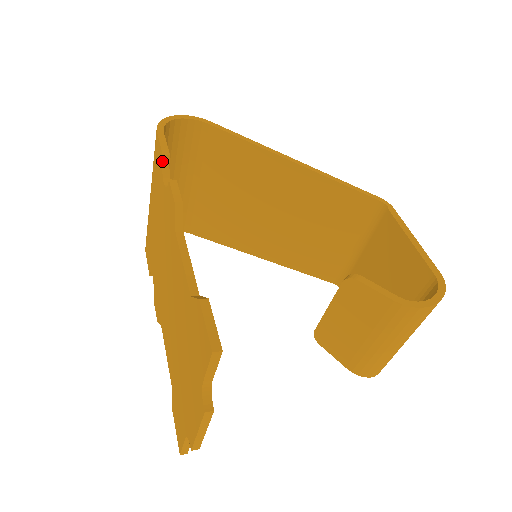
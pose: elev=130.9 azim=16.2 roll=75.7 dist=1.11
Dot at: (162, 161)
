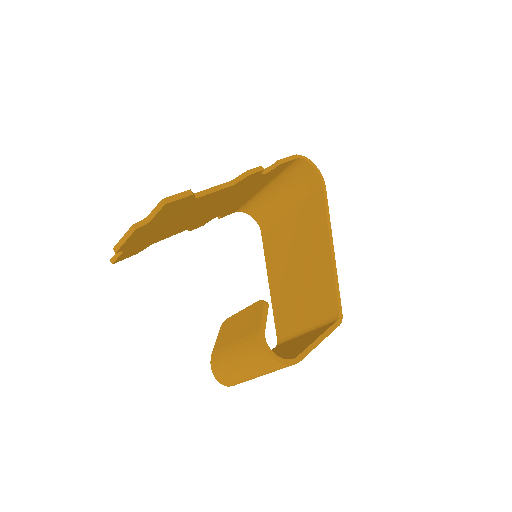
Dot at: (275, 163)
